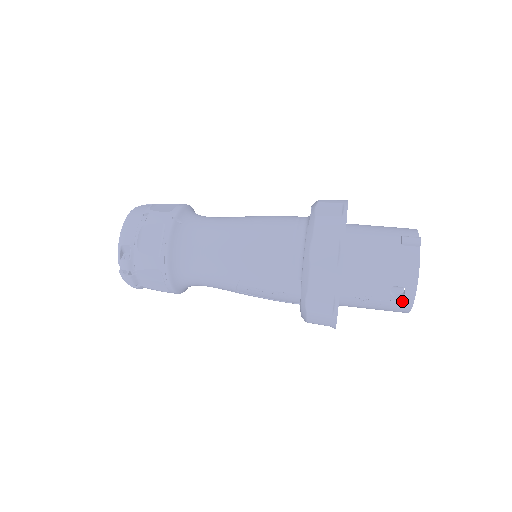
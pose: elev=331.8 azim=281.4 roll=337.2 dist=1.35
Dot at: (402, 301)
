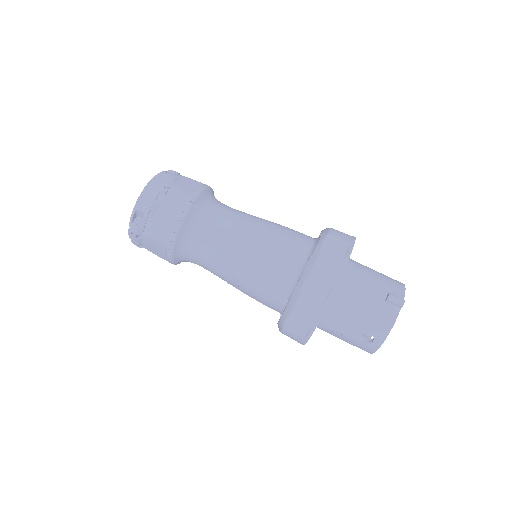
Dot at: (367, 346)
